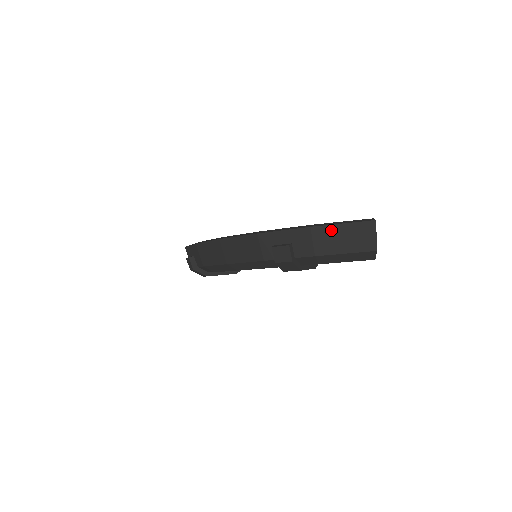
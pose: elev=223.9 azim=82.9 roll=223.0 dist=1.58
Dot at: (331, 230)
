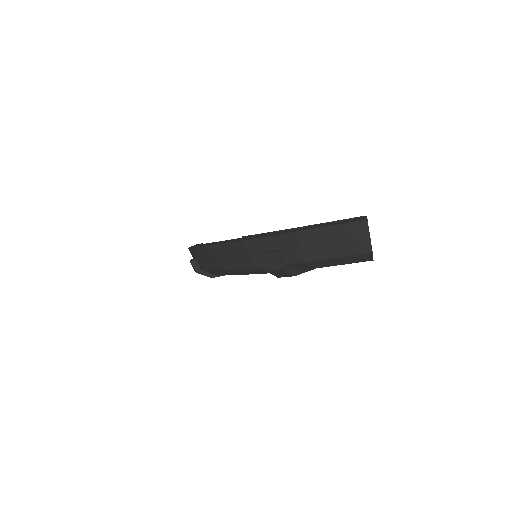
Dot at: (319, 233)
